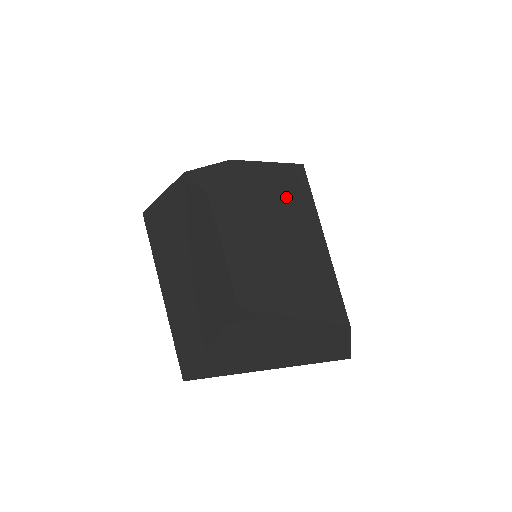
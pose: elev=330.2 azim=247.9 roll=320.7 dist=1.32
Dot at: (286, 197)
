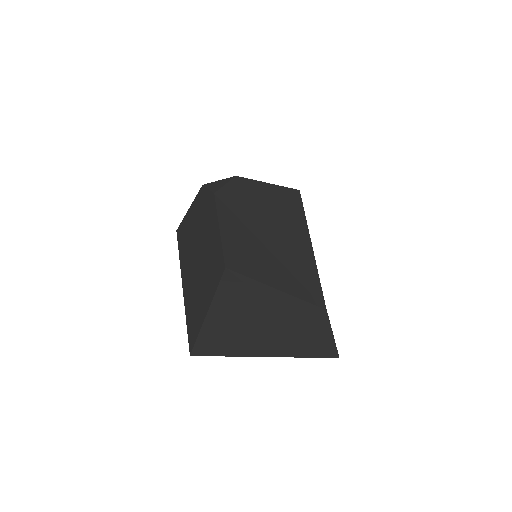
Dot at: (280, 209)
